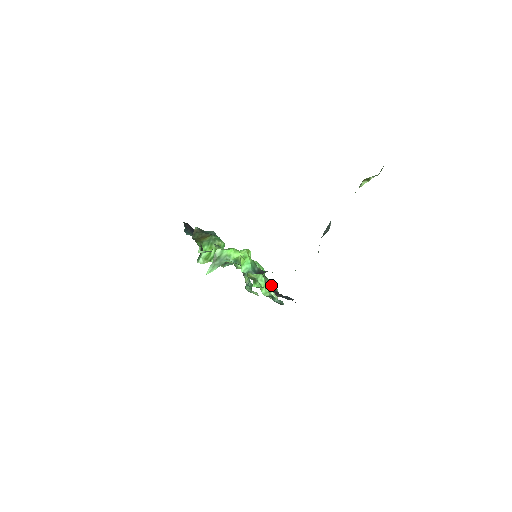
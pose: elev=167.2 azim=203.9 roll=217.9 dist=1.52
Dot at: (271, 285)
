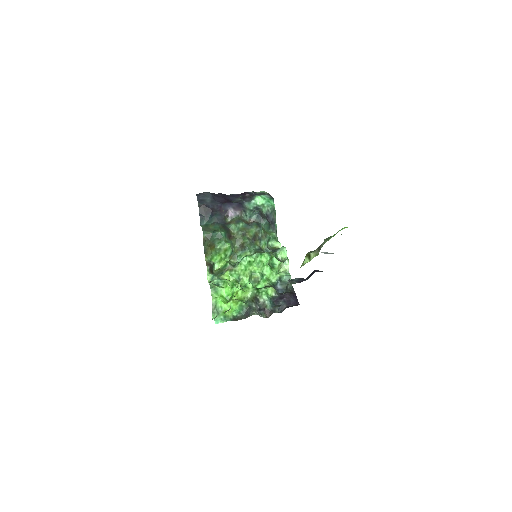
Dot at: (264, 302)
